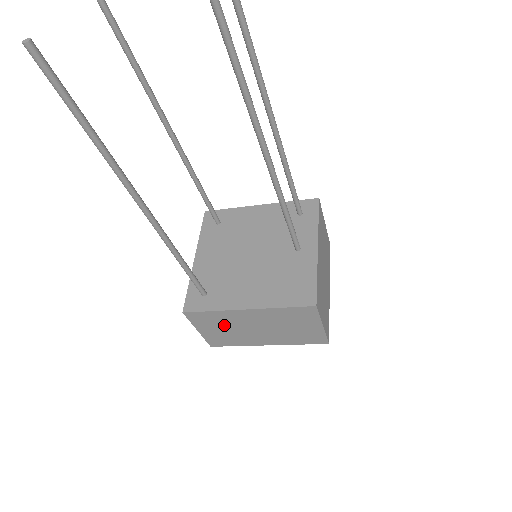
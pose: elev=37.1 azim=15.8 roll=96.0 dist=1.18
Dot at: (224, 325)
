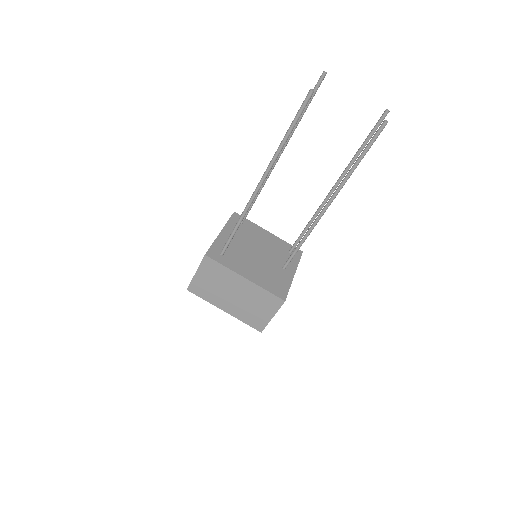
Dot at: (217, 280)
